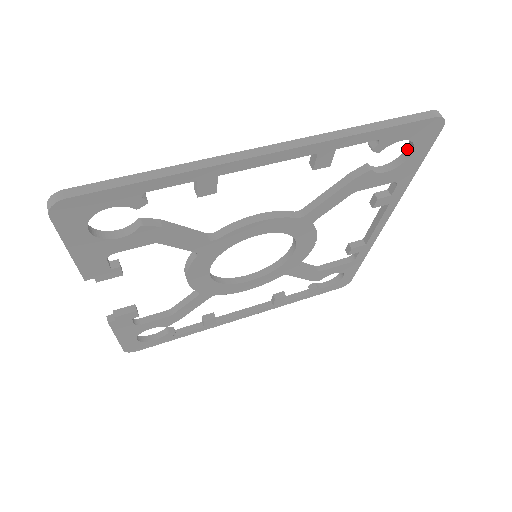
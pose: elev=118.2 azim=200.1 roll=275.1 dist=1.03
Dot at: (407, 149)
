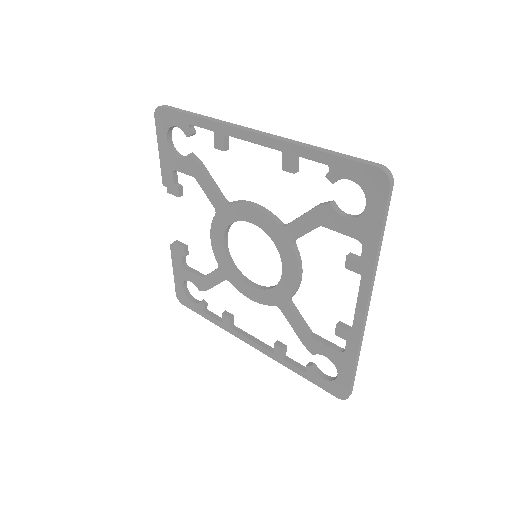
Dot at: (368, 204)
